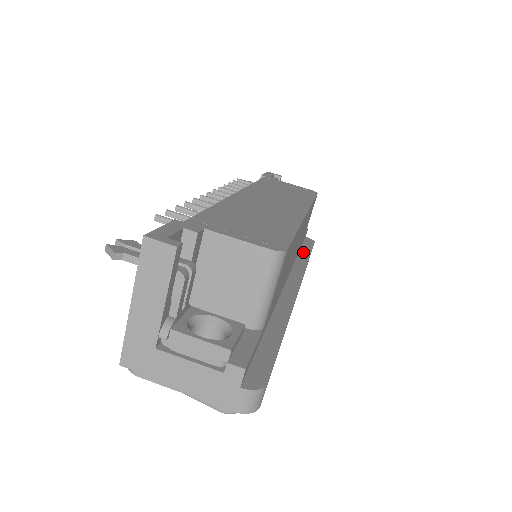
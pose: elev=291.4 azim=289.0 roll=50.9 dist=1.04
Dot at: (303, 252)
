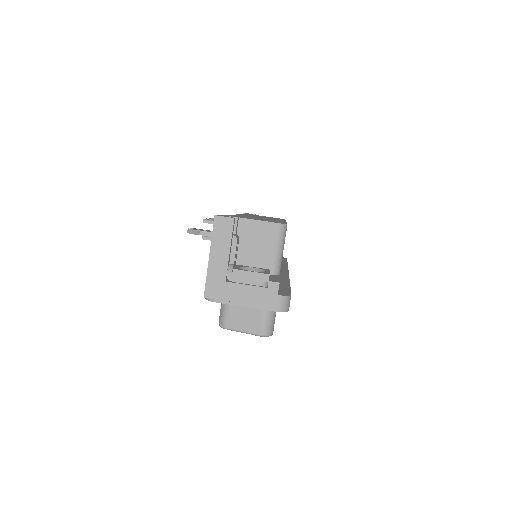
Dot at: (282, 261)
